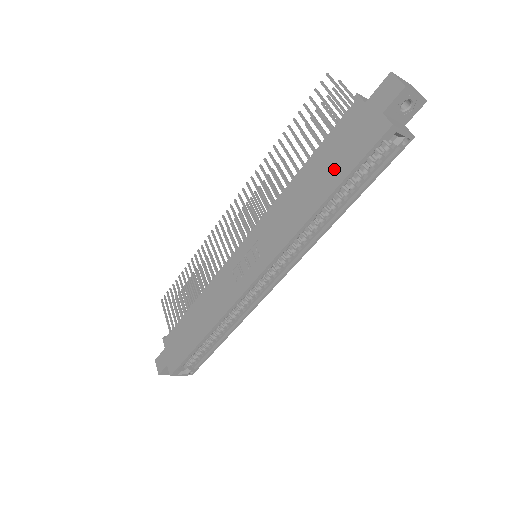
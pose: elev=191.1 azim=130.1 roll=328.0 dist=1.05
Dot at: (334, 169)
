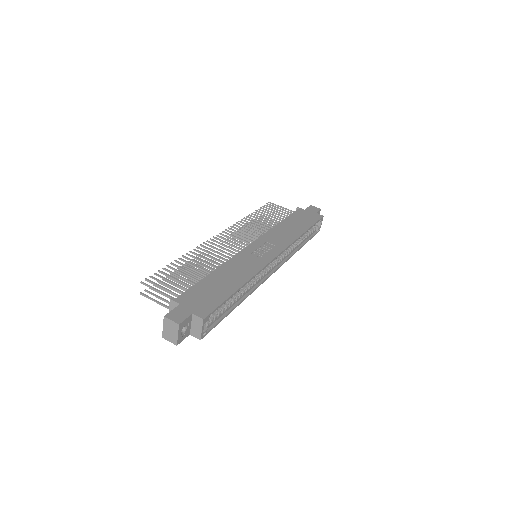
Dot at: (303, 223)
